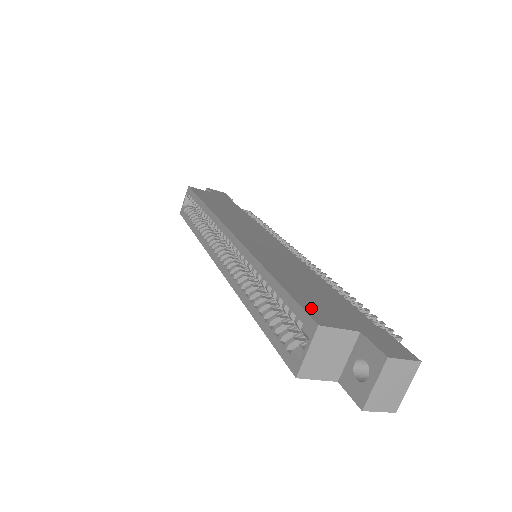
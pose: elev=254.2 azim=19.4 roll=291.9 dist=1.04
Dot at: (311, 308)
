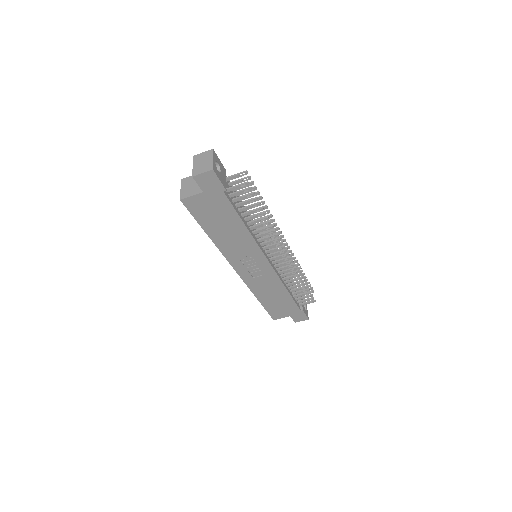
Dot at: occluded
